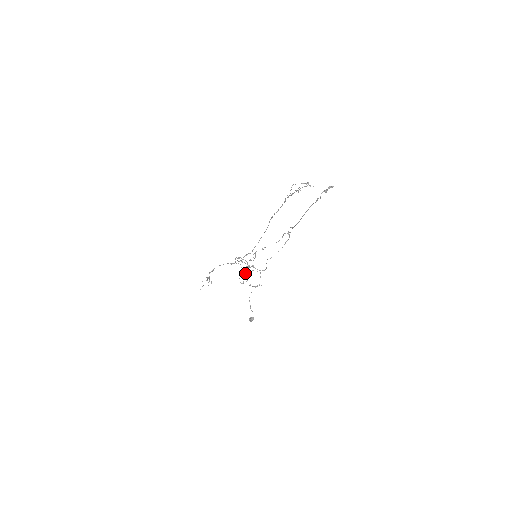
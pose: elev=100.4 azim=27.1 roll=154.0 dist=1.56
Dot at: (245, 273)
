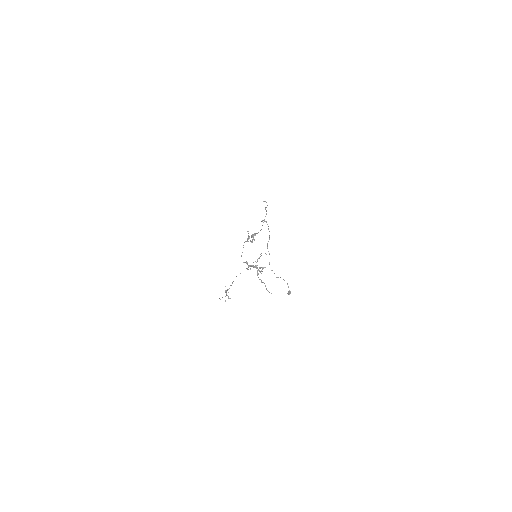
Dot at: (259, 270)
